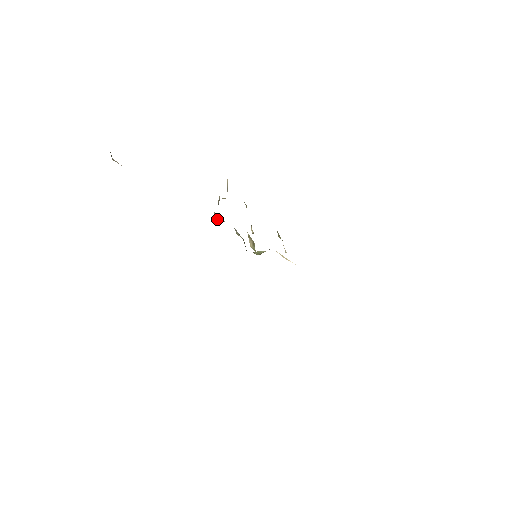
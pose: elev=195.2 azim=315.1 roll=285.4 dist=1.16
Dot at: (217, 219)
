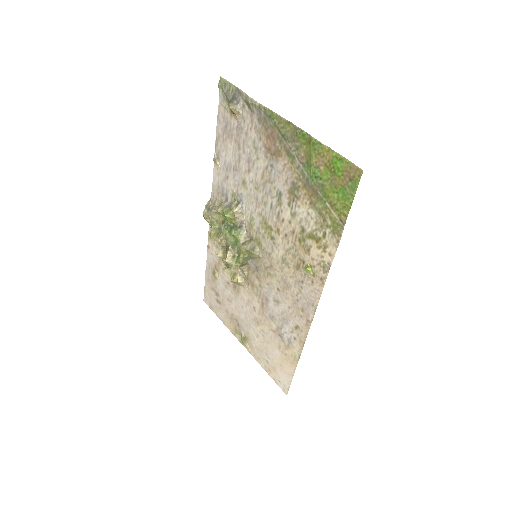
Dot at: (236, 213)
